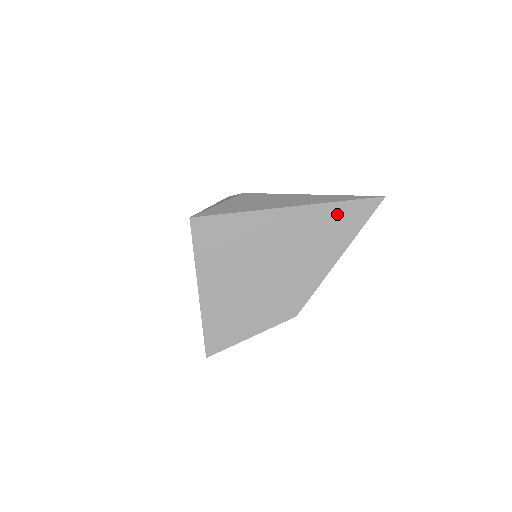
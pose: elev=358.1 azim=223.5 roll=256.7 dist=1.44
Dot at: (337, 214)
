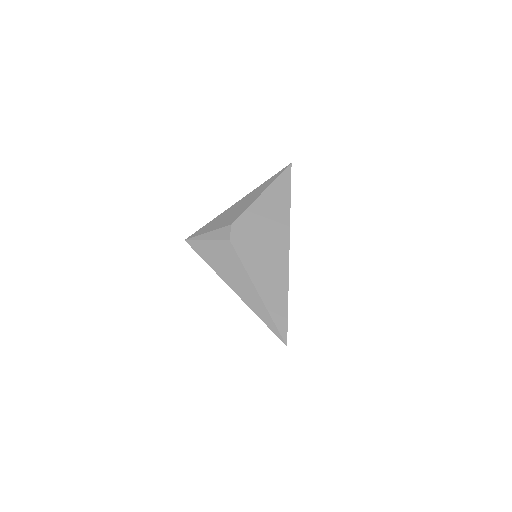
Dot at: occluded
